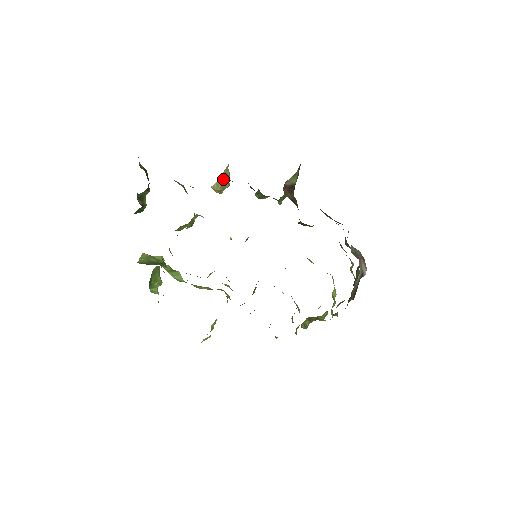
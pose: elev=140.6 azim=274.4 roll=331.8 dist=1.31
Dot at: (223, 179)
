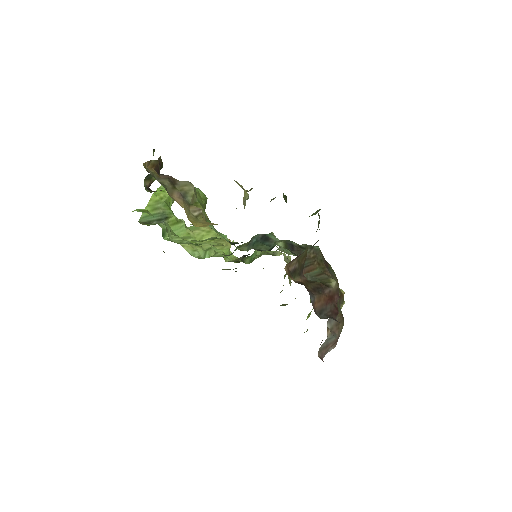
Dot at: occluded
